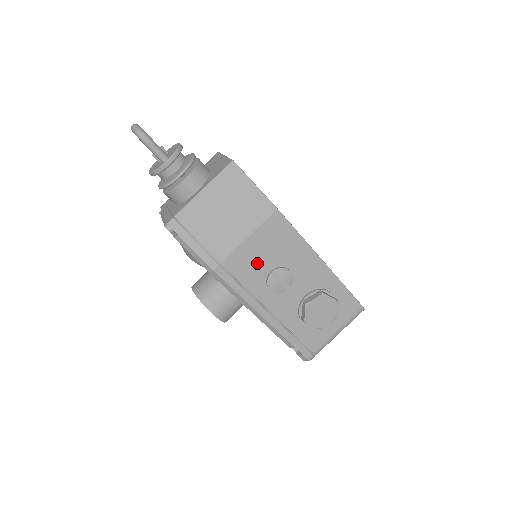
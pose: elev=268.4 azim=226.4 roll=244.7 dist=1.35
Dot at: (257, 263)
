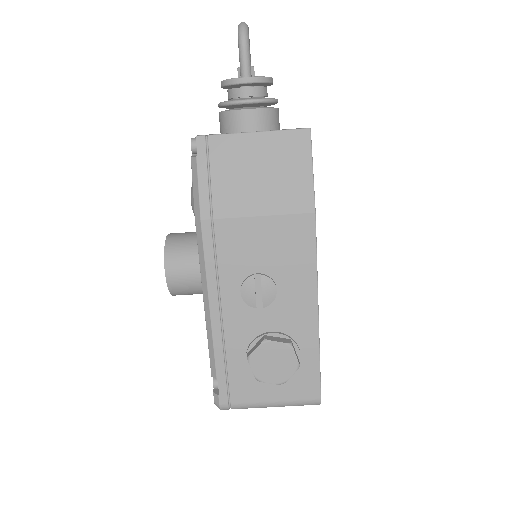
Dot at: (250, 252)
